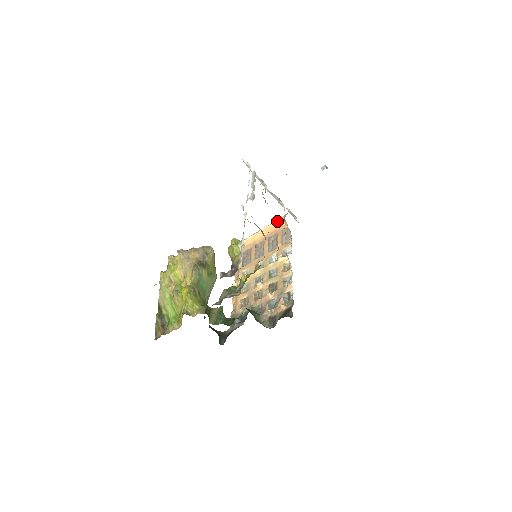
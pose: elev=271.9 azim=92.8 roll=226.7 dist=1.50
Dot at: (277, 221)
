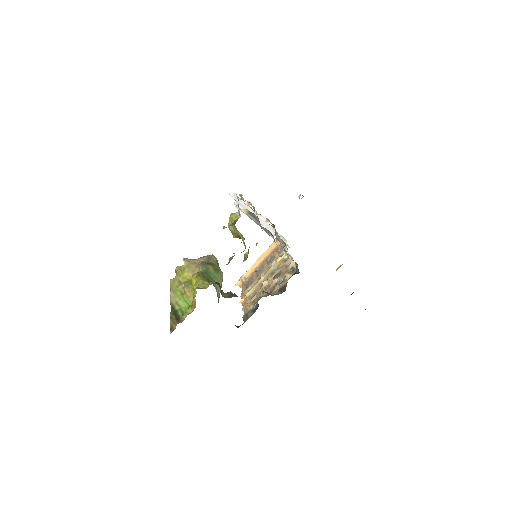
Dot at: (270, 245)
